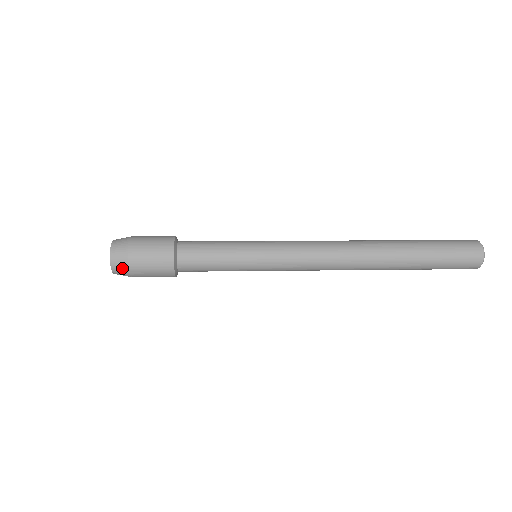
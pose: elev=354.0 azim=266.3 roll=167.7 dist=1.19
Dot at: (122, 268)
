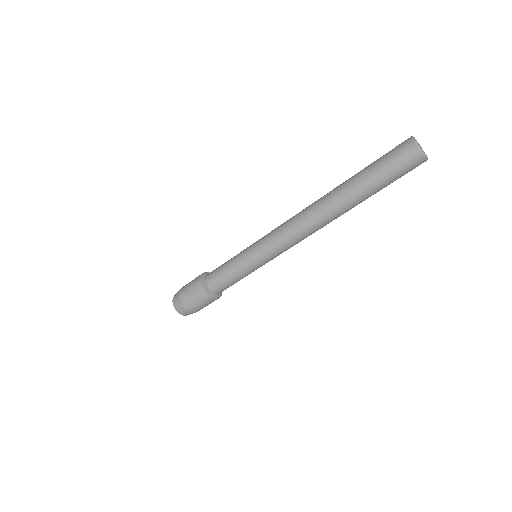
Dot at: (177, 295)
